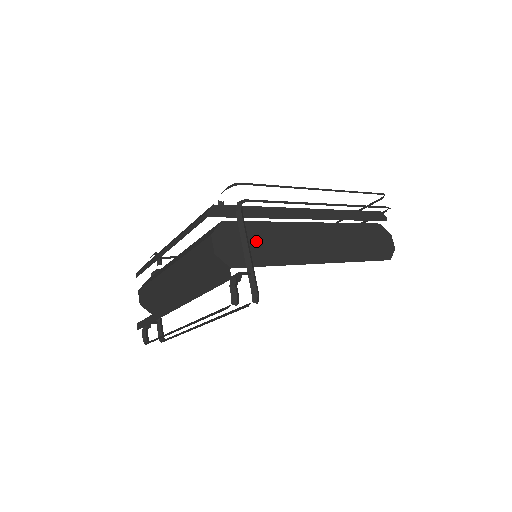
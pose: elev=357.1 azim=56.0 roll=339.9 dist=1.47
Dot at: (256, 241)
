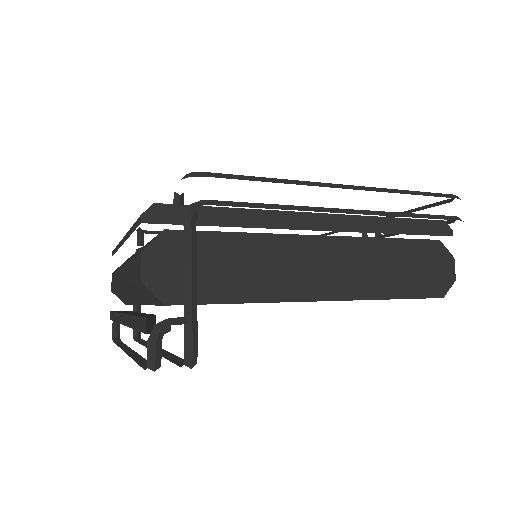
Dot at: (218, 263)
